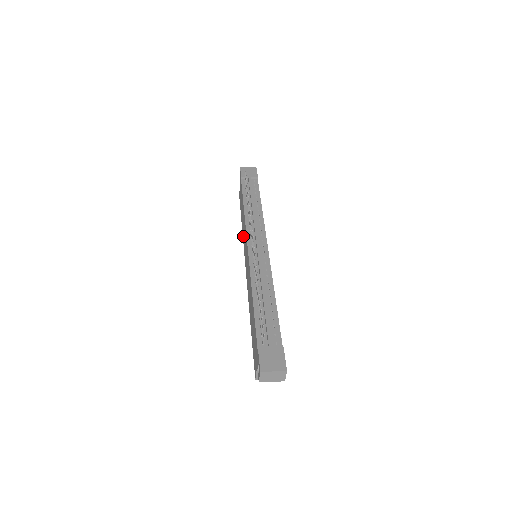
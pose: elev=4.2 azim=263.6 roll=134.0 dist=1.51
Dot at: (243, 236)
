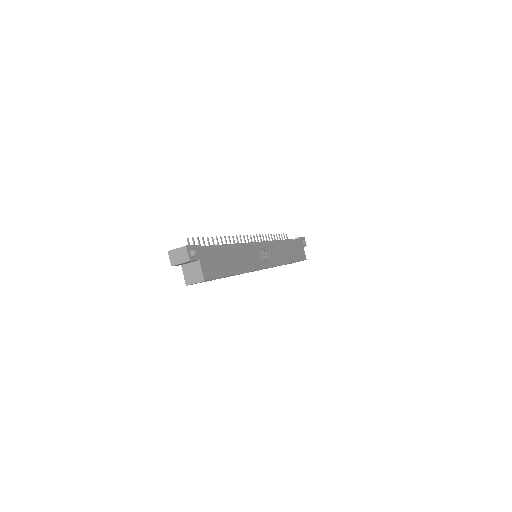
Dot at: occluded
